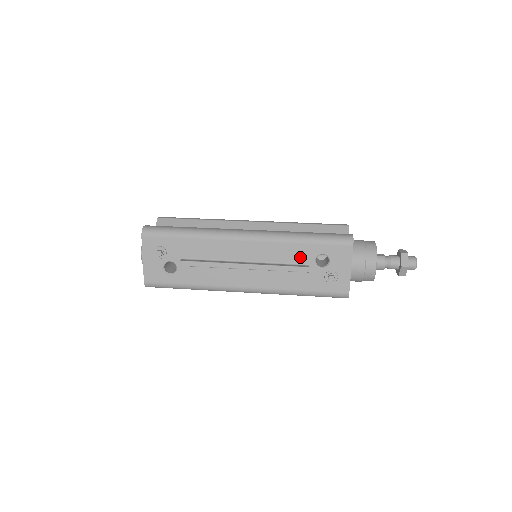
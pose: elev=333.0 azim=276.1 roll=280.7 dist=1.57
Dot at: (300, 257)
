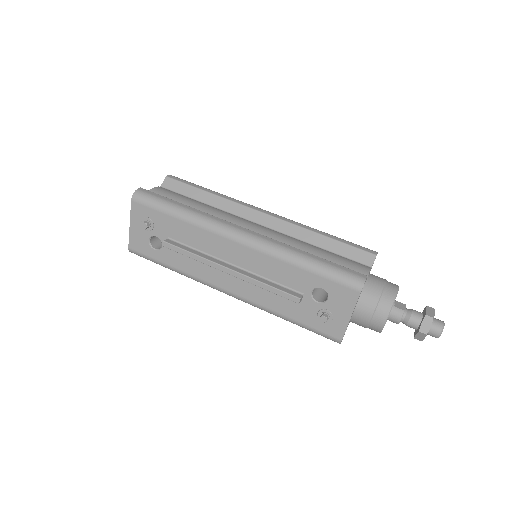
Dot at: (295, 282)
